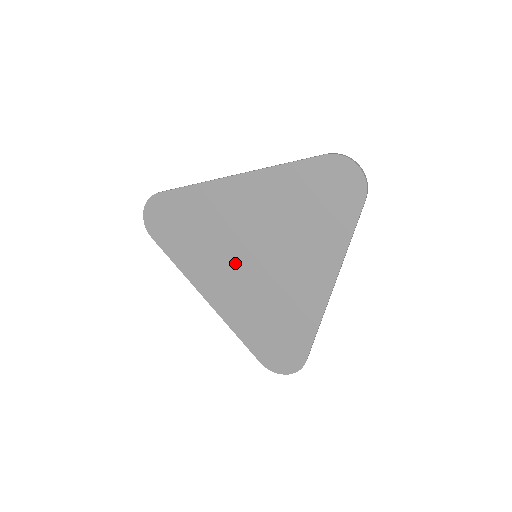
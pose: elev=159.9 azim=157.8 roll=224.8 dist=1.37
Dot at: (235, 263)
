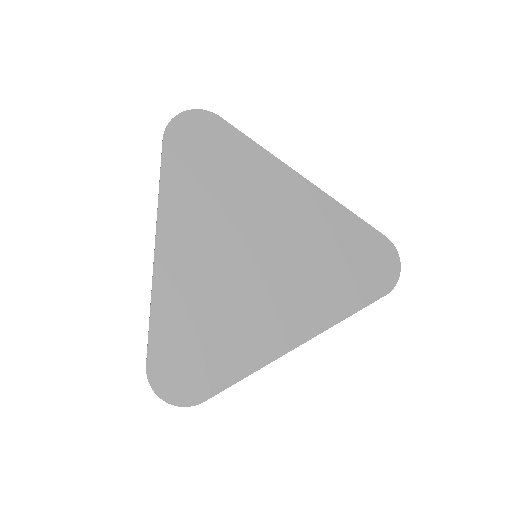
Dot at: (230, 243)
